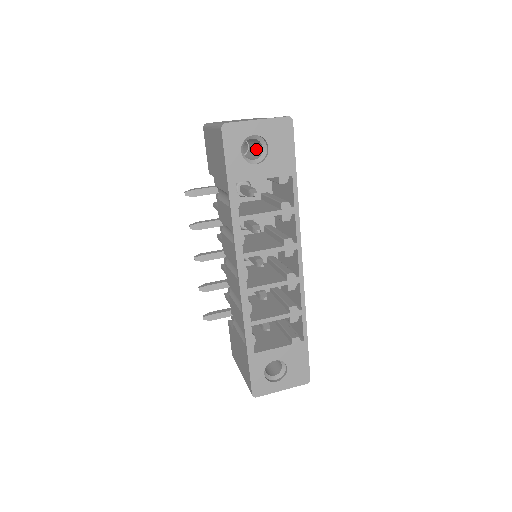
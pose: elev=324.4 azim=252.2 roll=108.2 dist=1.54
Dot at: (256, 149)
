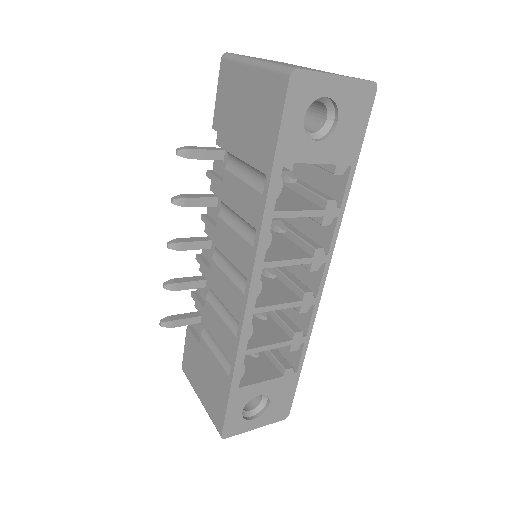
Dot at: (307, 115)
